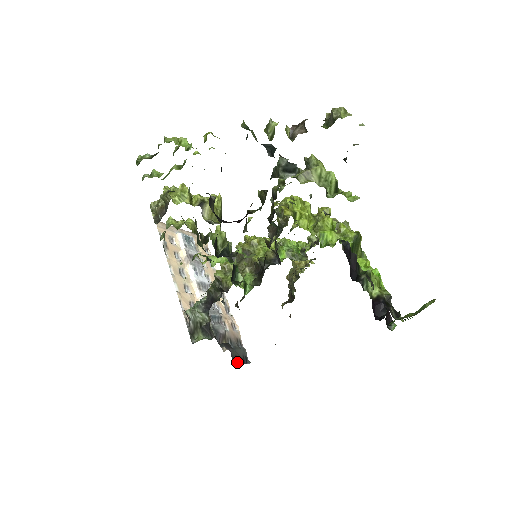
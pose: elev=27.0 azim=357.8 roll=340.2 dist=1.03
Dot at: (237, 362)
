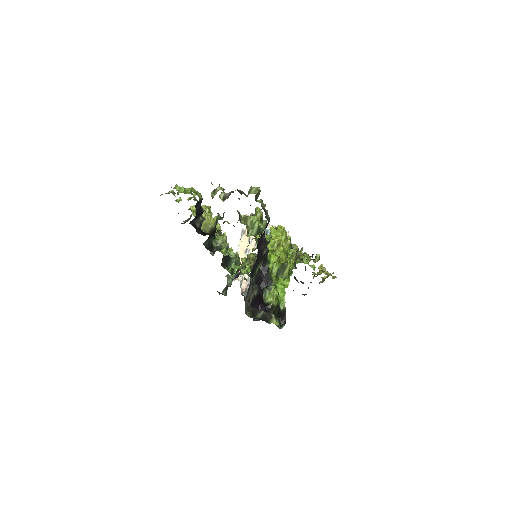
Dot at: occluded
